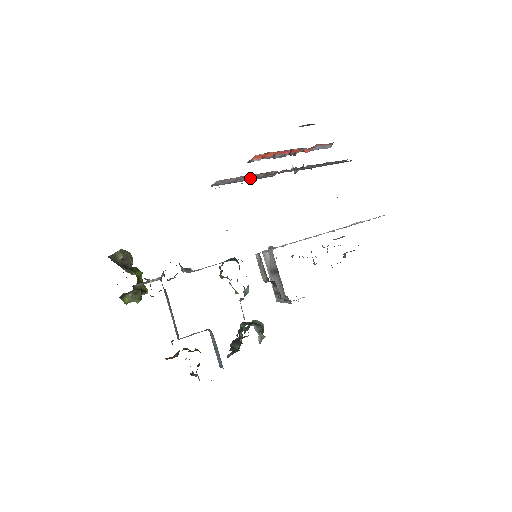
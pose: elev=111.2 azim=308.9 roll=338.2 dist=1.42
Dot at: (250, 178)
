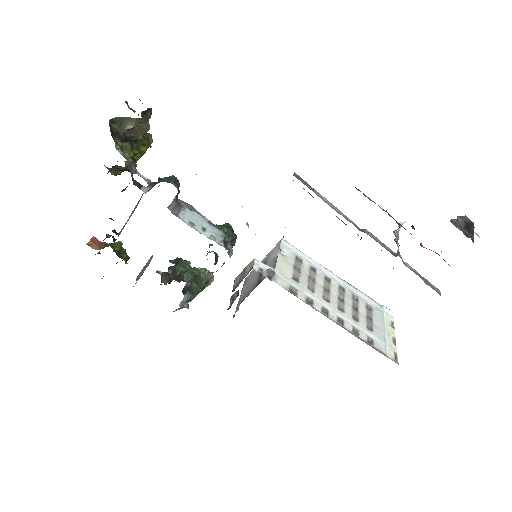
Dot at: occluded
